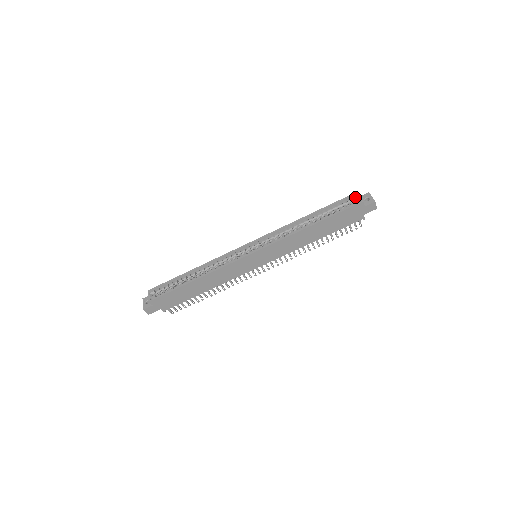
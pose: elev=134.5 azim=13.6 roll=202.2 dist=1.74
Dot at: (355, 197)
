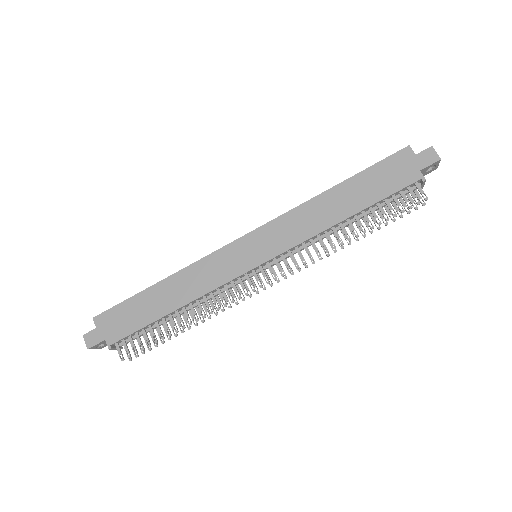
Dot at: occluded
